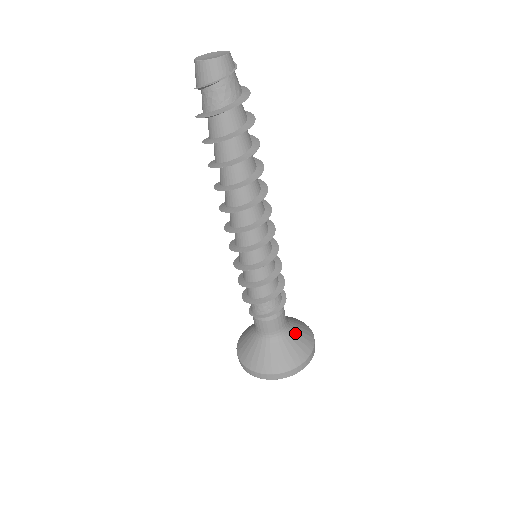
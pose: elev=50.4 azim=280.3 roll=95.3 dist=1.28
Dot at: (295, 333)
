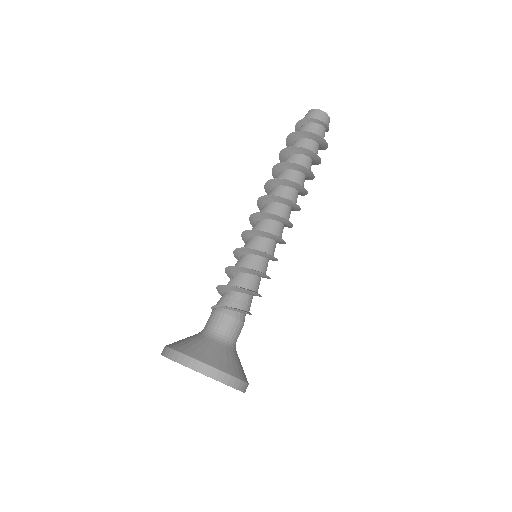
Dot at: occluded
